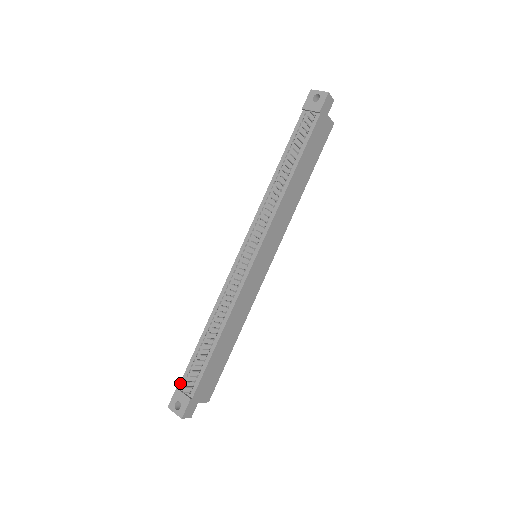
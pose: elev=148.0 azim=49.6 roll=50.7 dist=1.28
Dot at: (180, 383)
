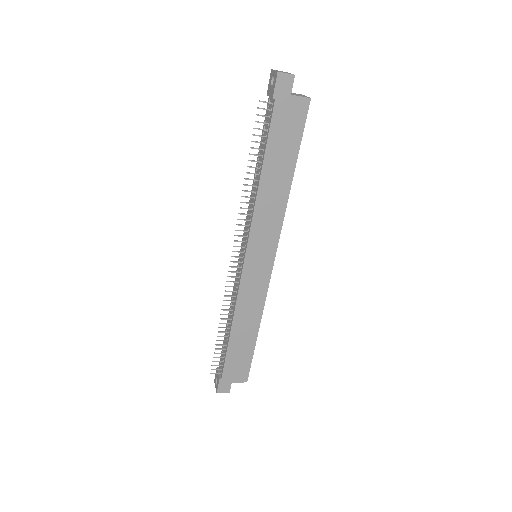
Dot at: (219, 363)
